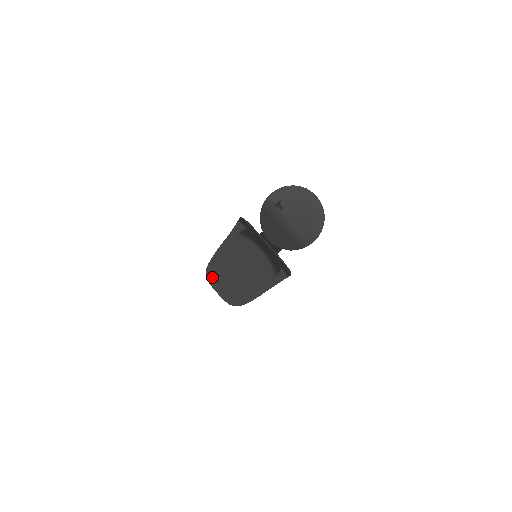
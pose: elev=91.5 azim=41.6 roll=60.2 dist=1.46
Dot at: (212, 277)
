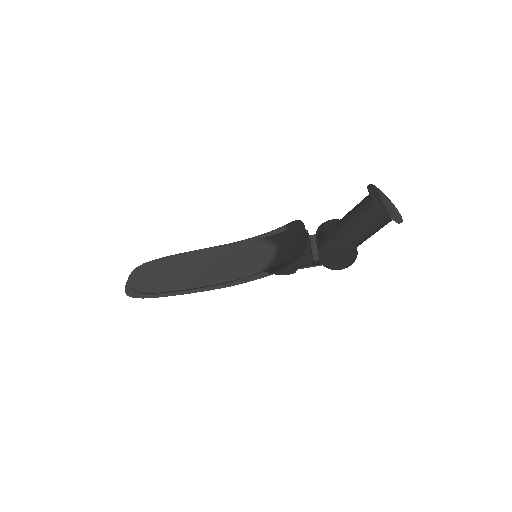
Dot at: (148, 267)
